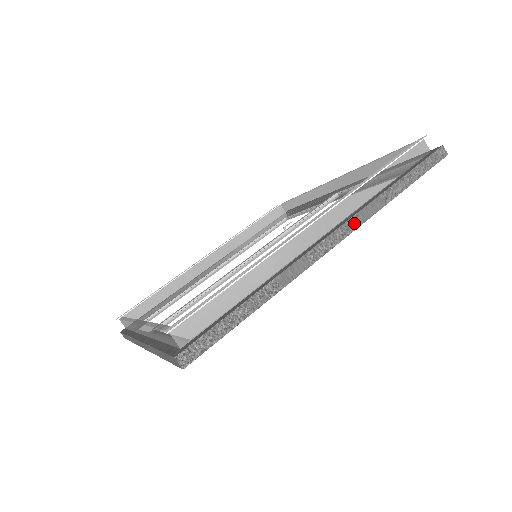
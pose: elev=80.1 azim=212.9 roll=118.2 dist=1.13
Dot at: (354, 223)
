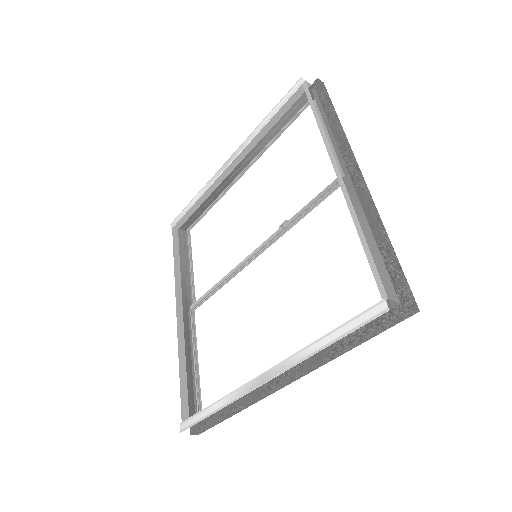
Dot at: (299, 376)
